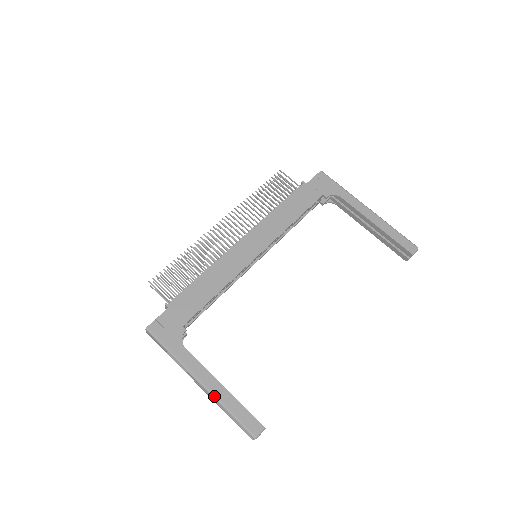
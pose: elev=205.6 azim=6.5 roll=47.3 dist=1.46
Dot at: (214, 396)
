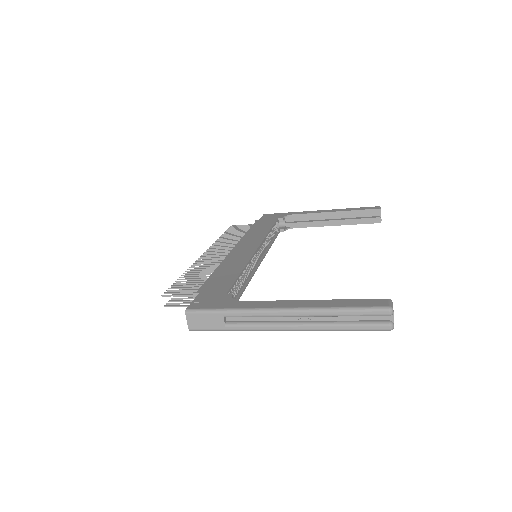
Dot at: (311, 308)
